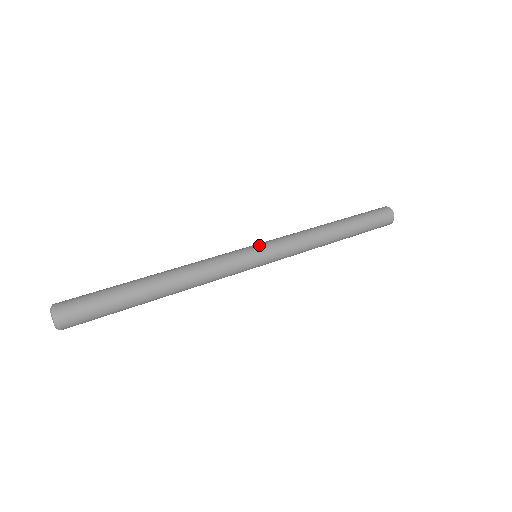
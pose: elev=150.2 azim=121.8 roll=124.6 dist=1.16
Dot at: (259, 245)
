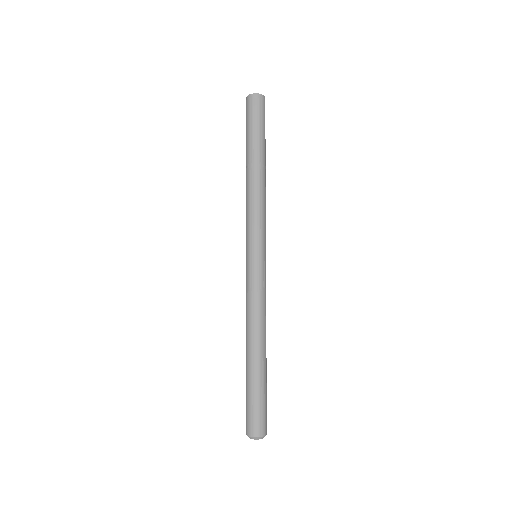
Dot at: (249, 252)
